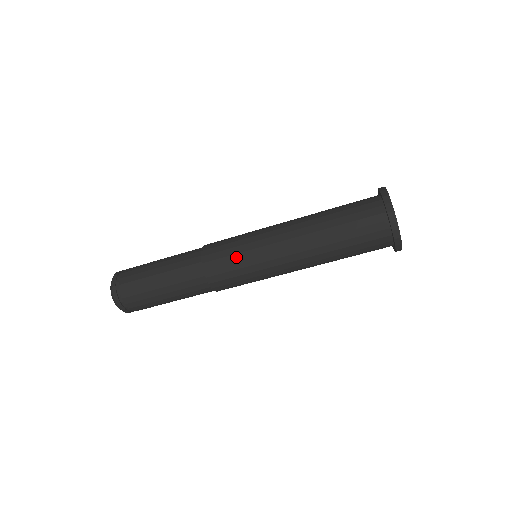
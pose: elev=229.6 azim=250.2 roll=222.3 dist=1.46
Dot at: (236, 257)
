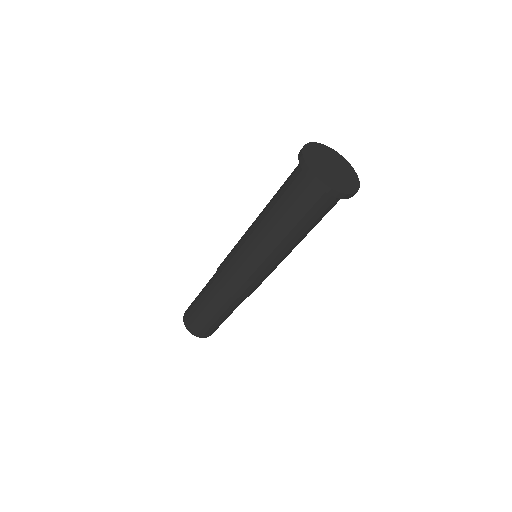
Dot at: (231, 263)
